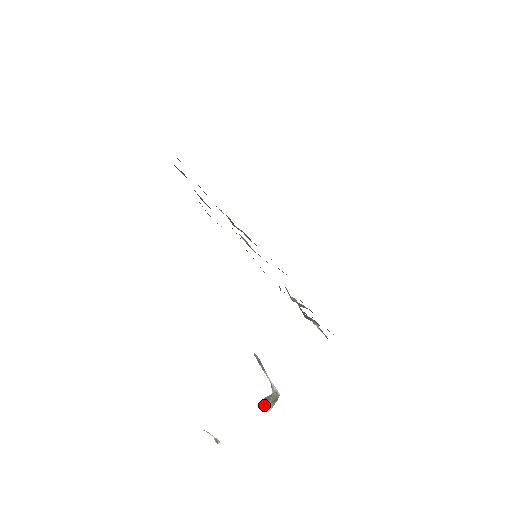
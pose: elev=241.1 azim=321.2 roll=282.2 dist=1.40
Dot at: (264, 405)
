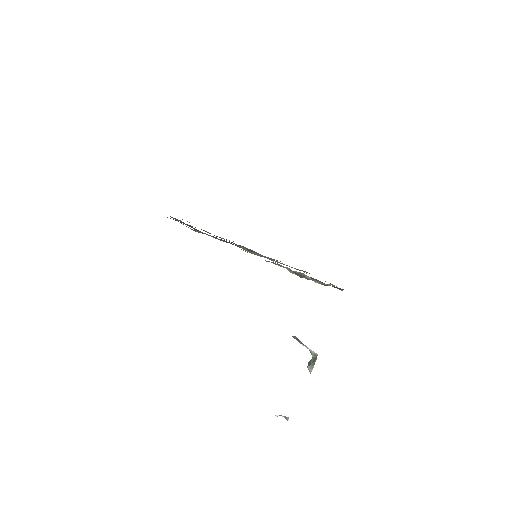
Dot at: (307, 367)
